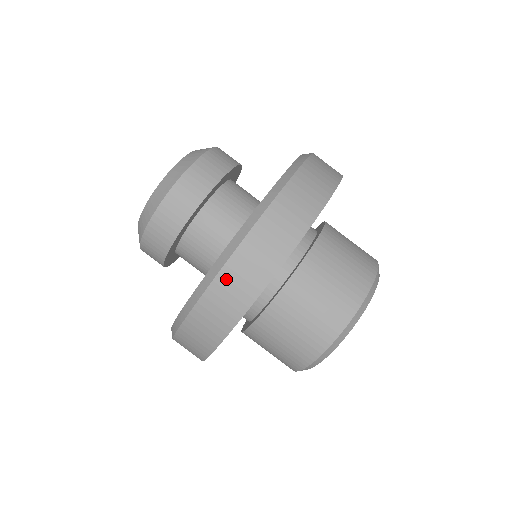
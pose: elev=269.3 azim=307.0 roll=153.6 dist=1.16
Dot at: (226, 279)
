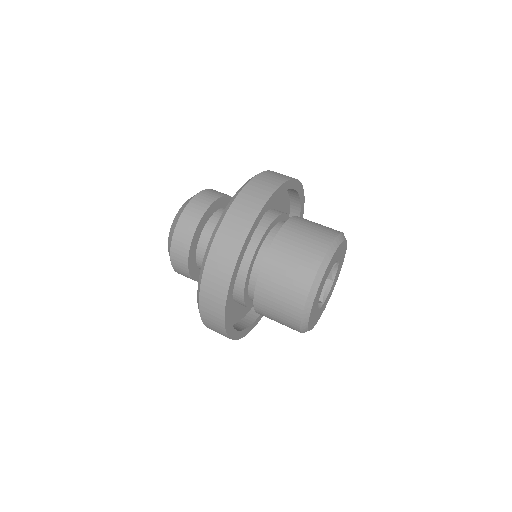
Dot at: (242, 199)
